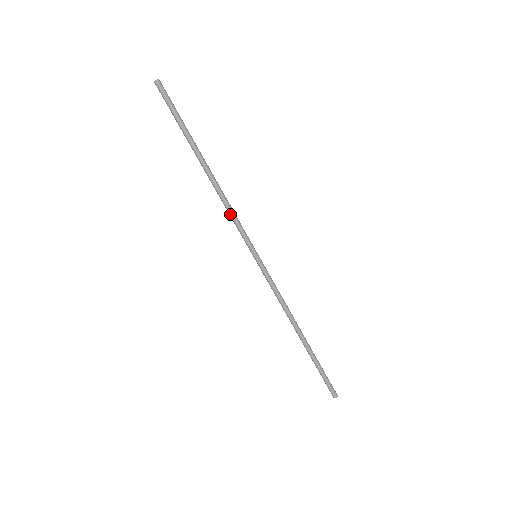
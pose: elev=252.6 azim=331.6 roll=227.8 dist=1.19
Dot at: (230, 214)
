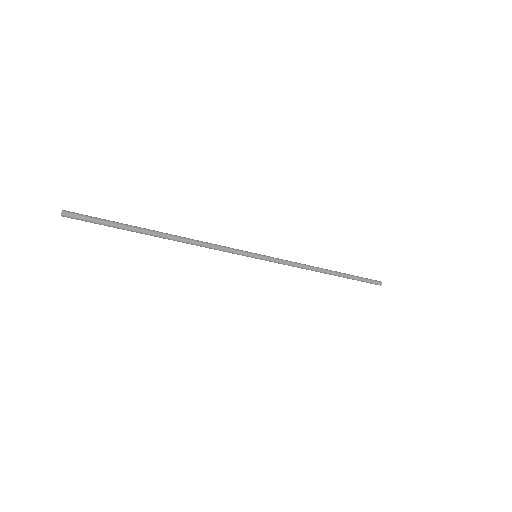
Dot at: occluded
